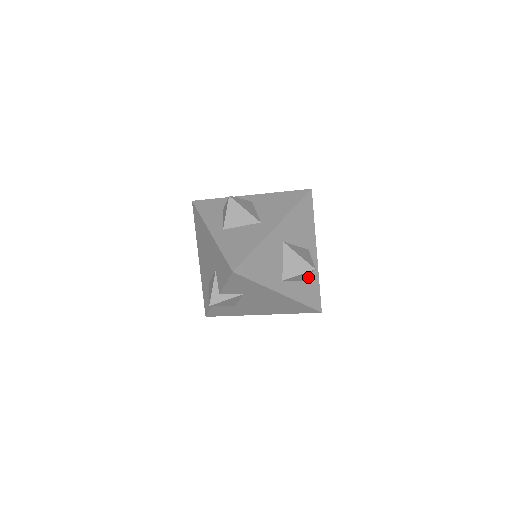
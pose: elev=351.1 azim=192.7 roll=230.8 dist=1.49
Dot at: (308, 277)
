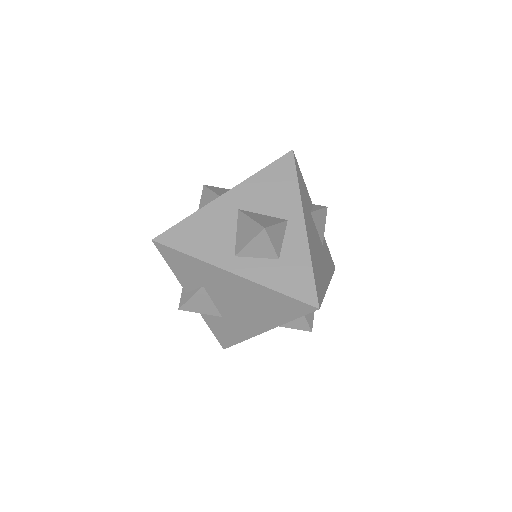
Dot at: (287, 255)
